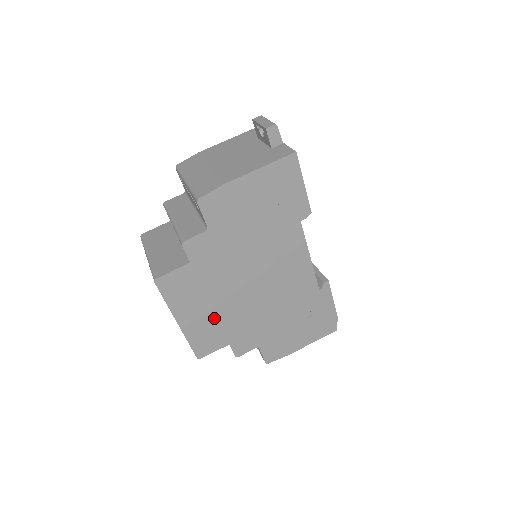
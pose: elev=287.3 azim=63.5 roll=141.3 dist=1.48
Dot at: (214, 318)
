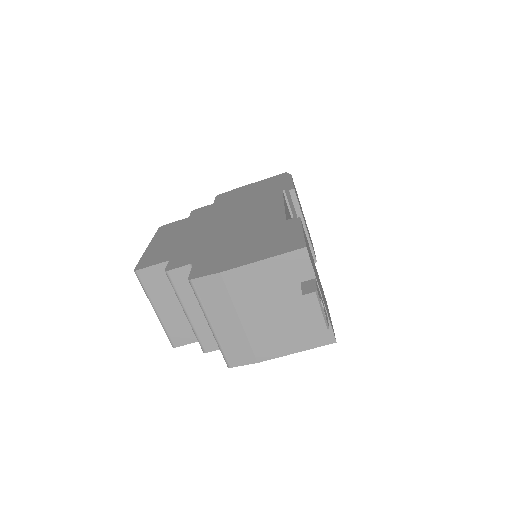
Dot at: occluded
